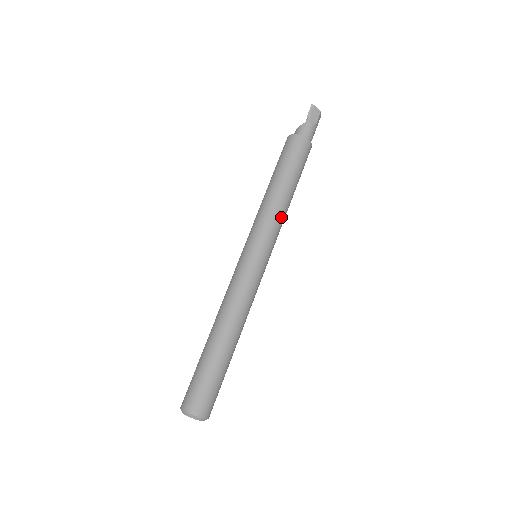
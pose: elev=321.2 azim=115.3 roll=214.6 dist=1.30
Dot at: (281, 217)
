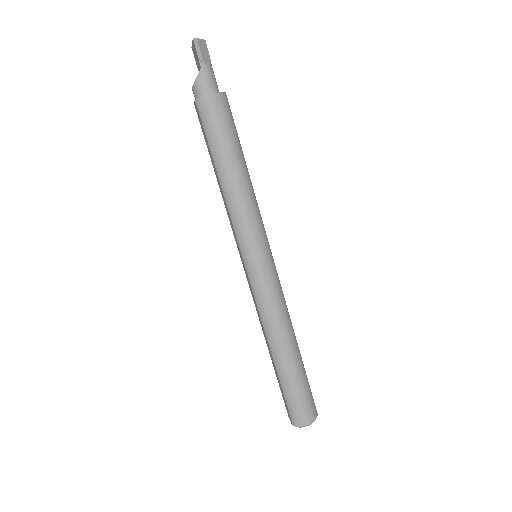
Dot at: (256, 202)
